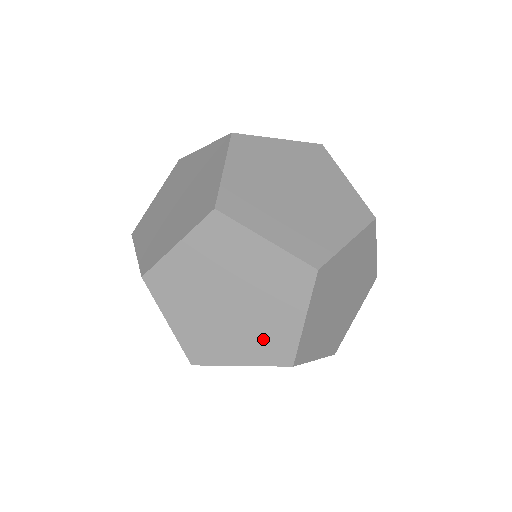
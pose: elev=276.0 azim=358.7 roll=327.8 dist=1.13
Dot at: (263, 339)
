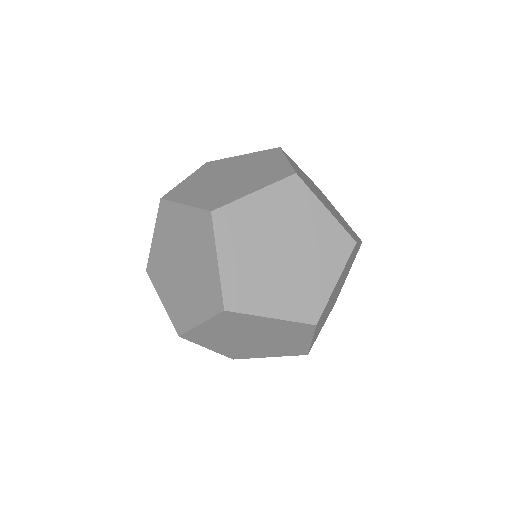
Dot at: (179, 305)
